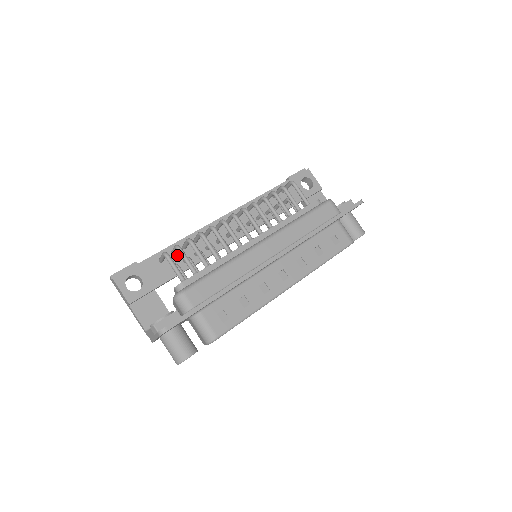
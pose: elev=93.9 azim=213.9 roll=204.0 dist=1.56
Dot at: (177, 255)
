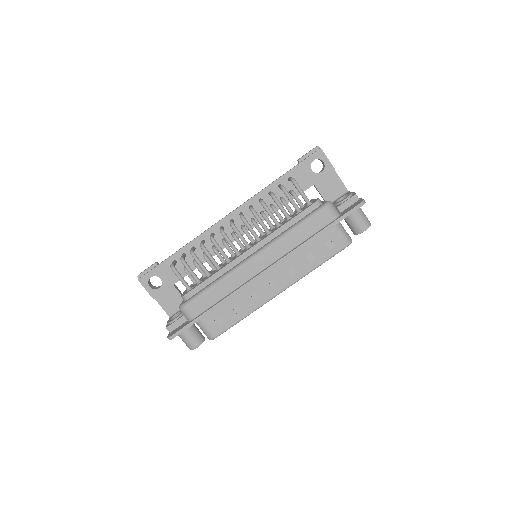
Dot at: (188, 256)
